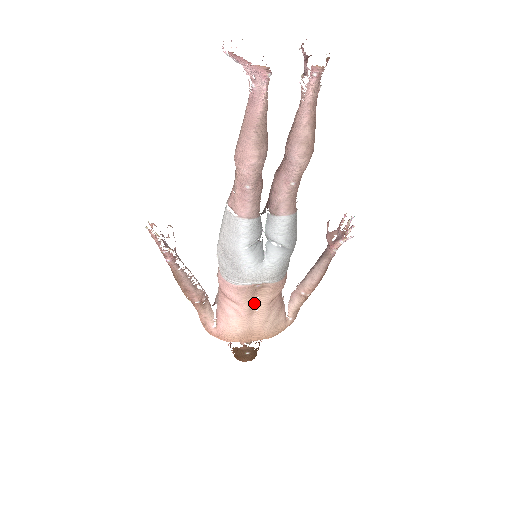
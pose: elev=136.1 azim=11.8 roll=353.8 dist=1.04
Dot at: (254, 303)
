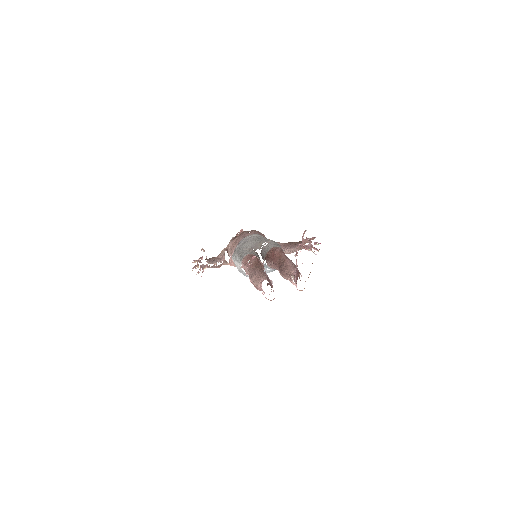
Dot at: occluded
